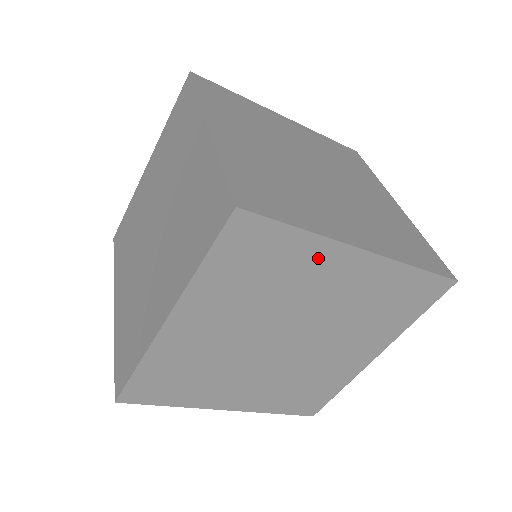
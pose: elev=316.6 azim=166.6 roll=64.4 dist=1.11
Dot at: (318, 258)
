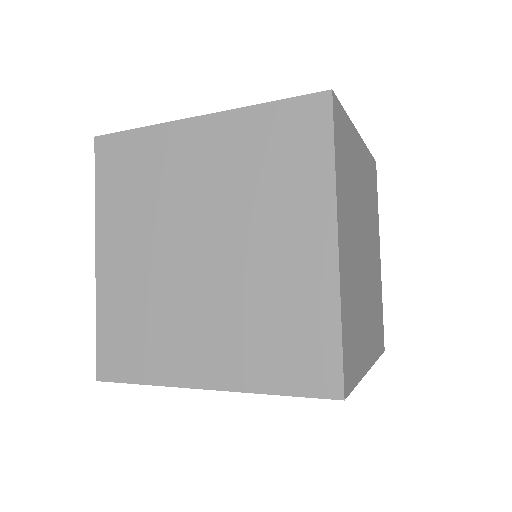
Dot at: (167, 144)
